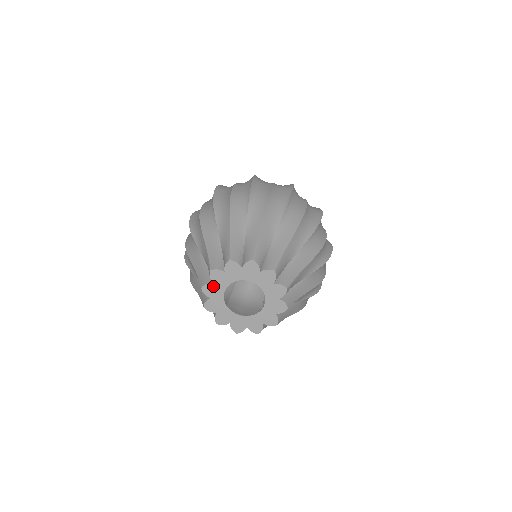
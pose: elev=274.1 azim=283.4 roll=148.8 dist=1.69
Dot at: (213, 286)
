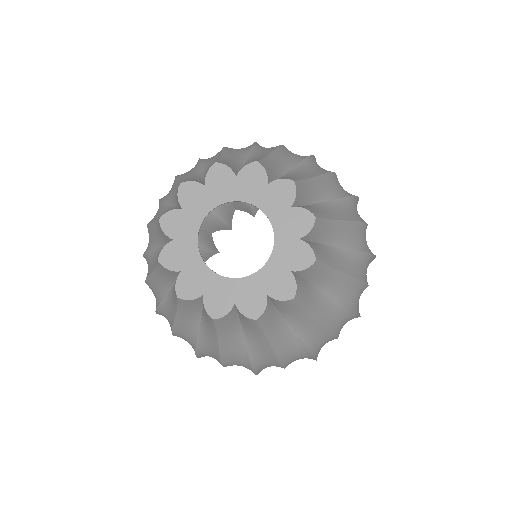
Dot at: (181, 215)
